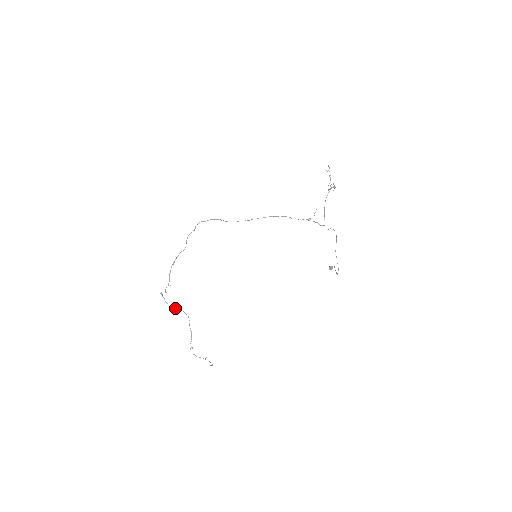
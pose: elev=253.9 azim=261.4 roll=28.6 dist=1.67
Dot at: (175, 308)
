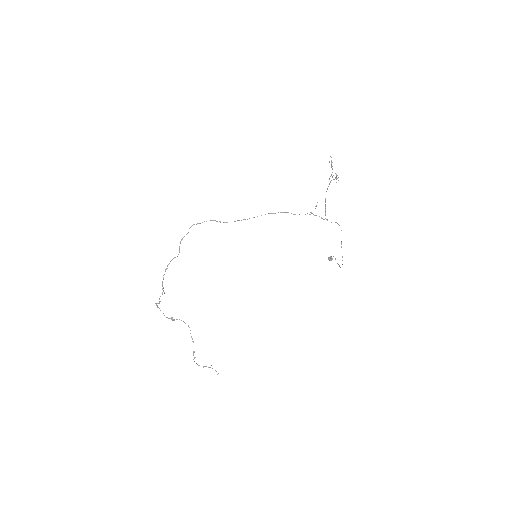
Dot at: (172, 317)
